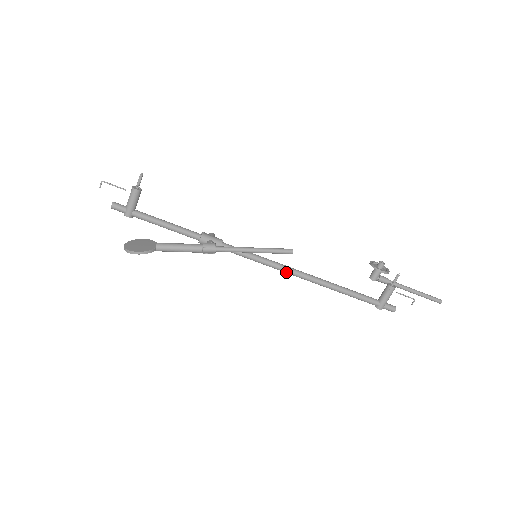
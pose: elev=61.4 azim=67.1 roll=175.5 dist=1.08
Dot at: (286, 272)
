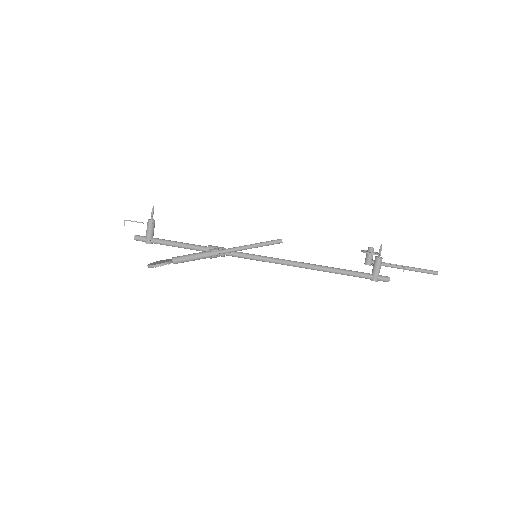
Dot at: (284, 264)
